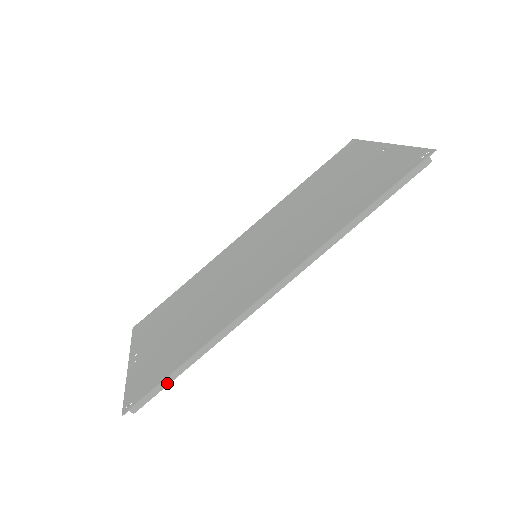
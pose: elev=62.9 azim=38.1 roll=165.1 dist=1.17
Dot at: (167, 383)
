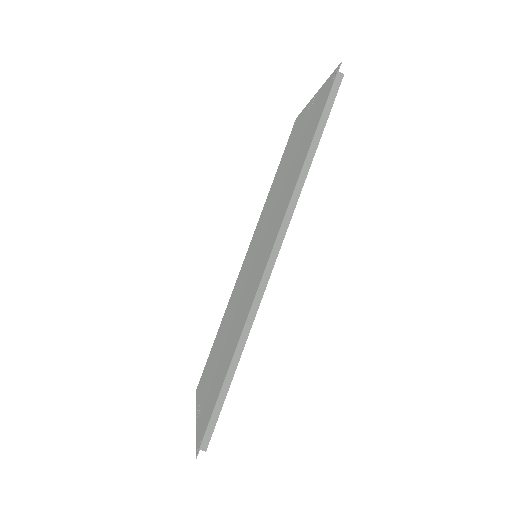
Dot at: (221, 404)
